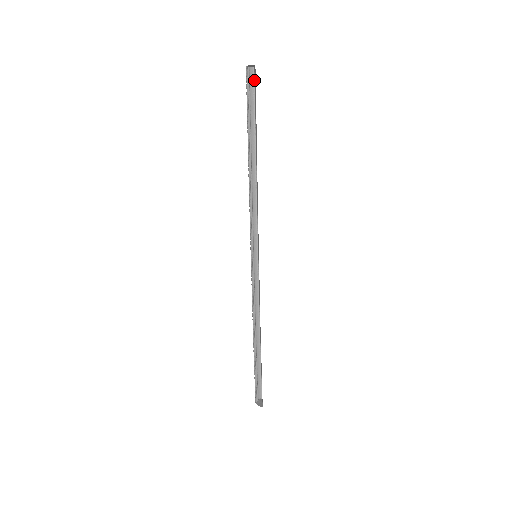
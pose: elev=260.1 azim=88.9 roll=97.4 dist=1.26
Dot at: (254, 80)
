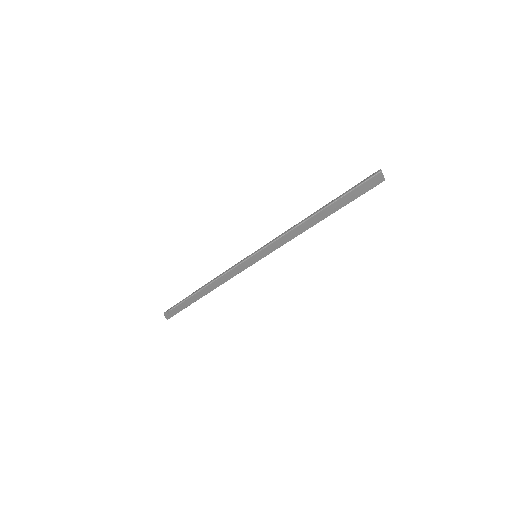
Dot at: (373, 176)
